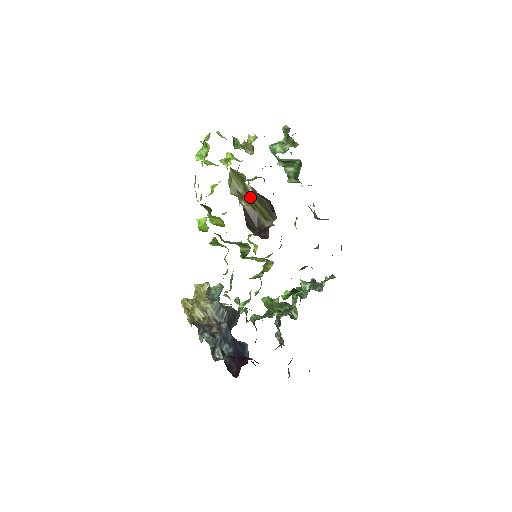
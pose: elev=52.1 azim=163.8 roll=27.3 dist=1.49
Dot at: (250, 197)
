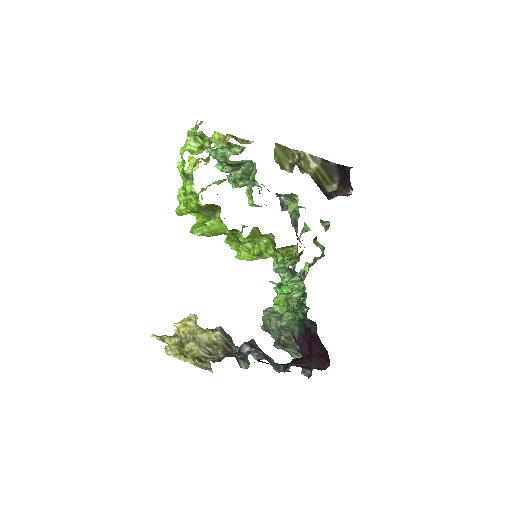
Dot at: (311, 165)
